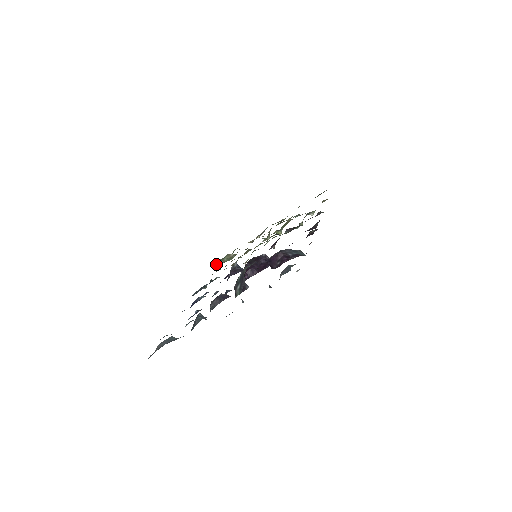
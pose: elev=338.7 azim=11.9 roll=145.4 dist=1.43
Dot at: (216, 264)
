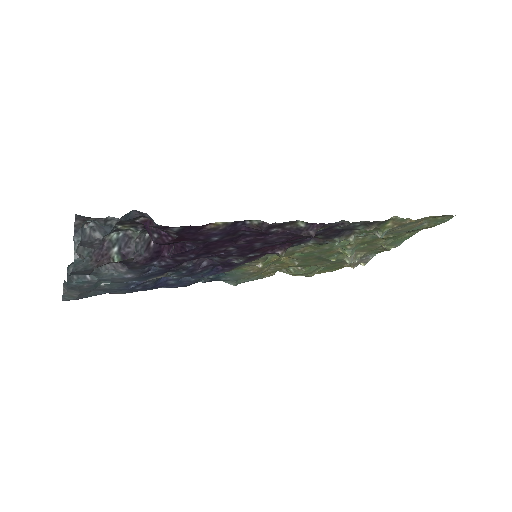
Dot at: (284, 272)
